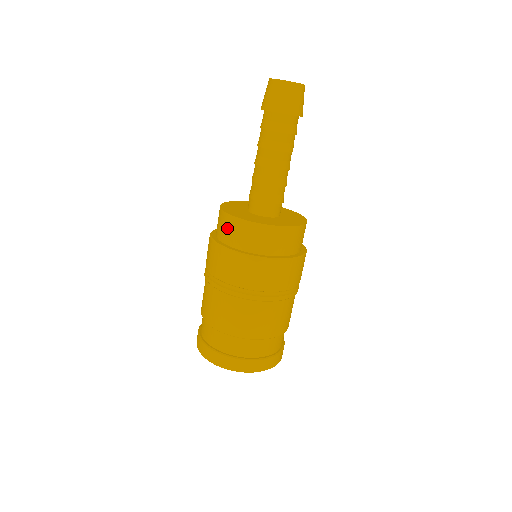
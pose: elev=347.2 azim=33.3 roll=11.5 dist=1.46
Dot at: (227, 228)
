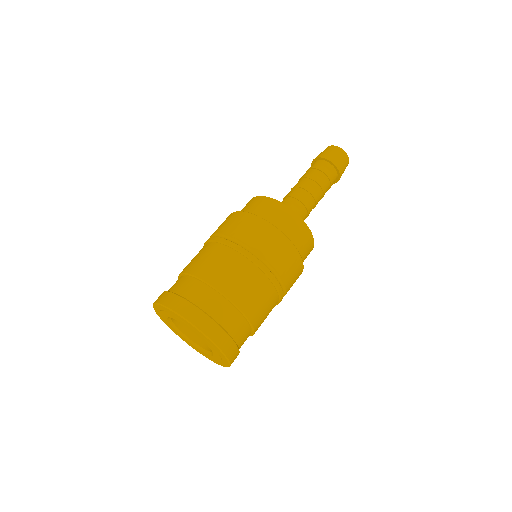
Dot at: (277, 213)
